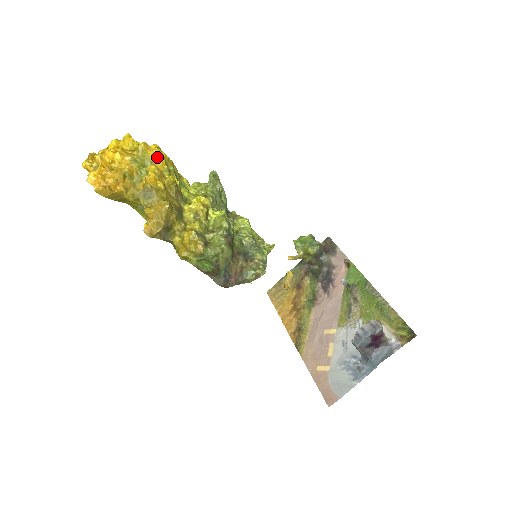
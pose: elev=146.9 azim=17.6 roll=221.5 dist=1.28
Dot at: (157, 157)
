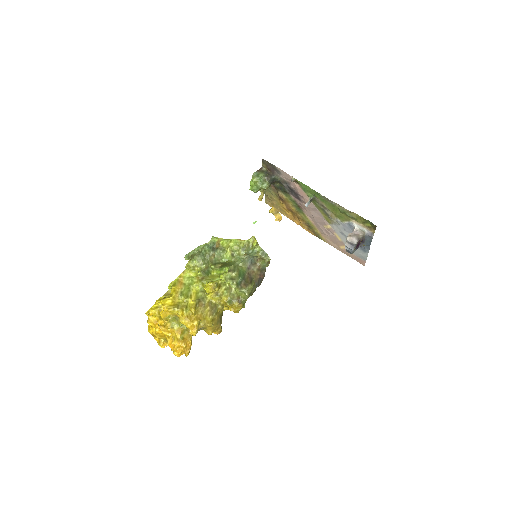
Dot at: (175, 313)
